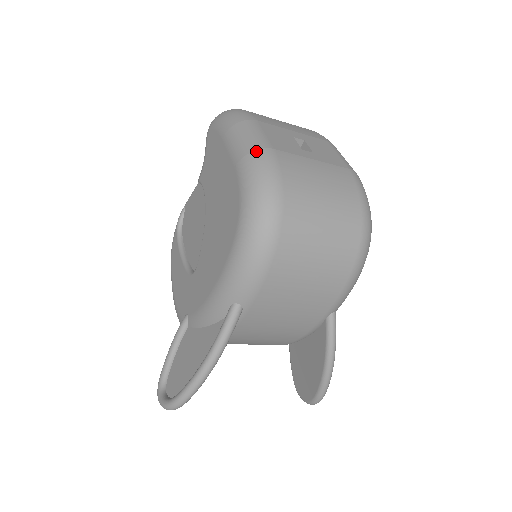
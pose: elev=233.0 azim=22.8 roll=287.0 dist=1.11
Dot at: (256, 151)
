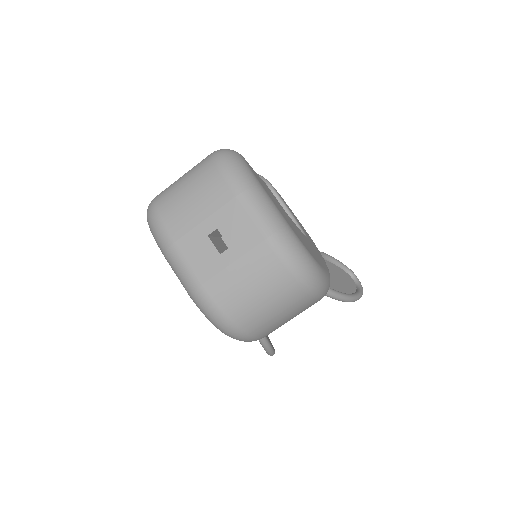
Dot at: (193, 294)
